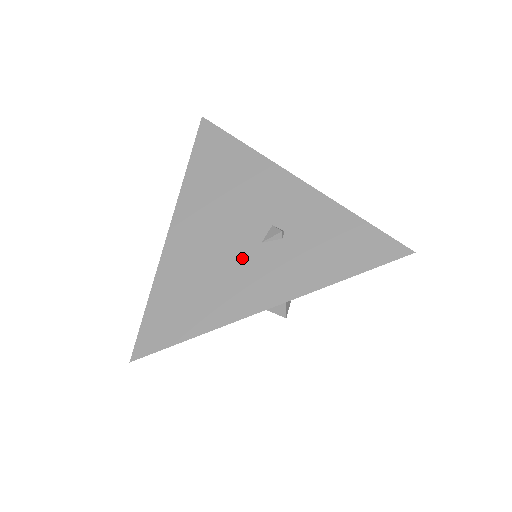
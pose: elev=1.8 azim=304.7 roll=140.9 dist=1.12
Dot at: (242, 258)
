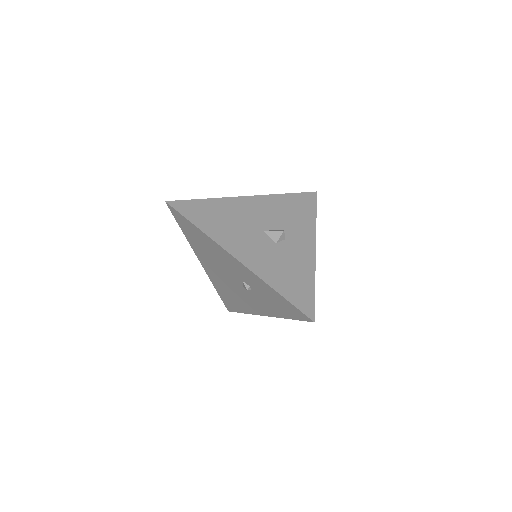
Dot at: (240, 291)
